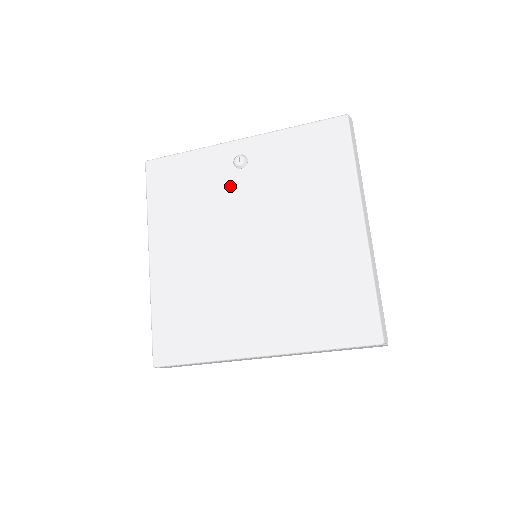
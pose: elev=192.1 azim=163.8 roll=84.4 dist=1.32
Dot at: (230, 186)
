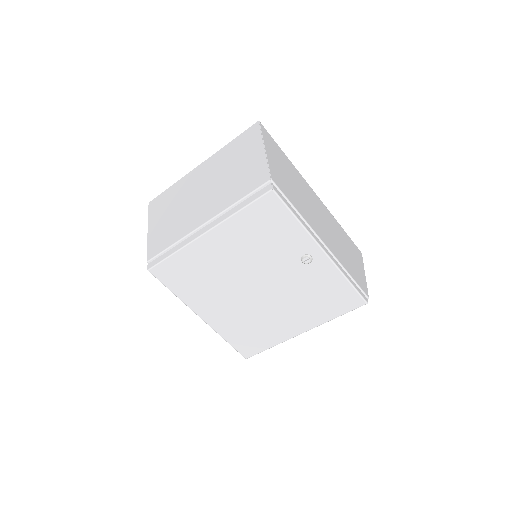
Dot at: (286, 261)
